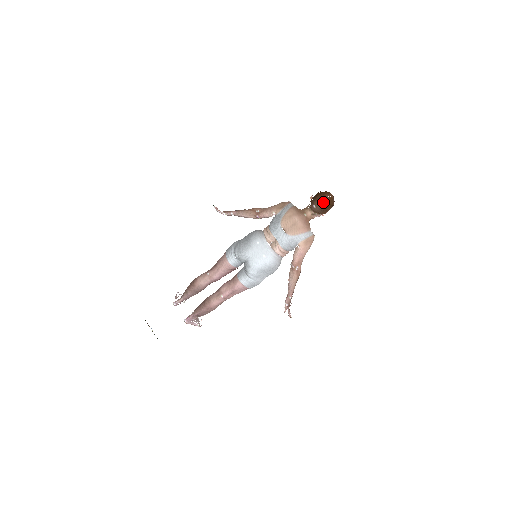
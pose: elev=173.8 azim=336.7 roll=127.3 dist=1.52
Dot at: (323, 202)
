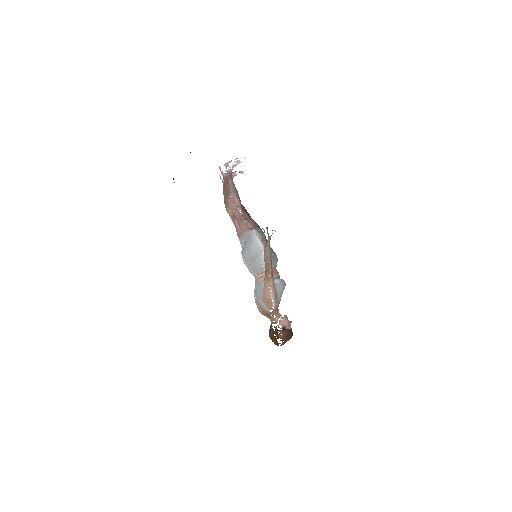
Dot at: occluded
